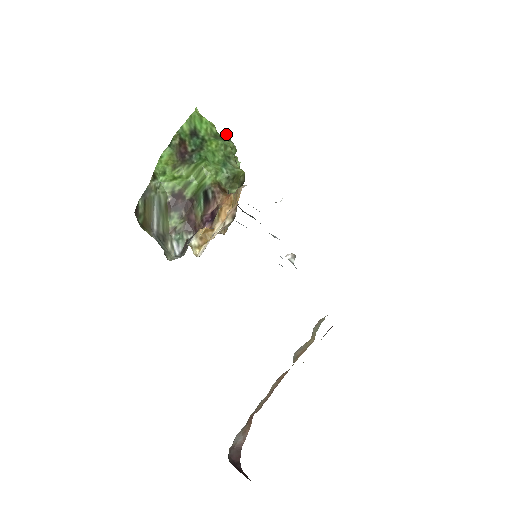
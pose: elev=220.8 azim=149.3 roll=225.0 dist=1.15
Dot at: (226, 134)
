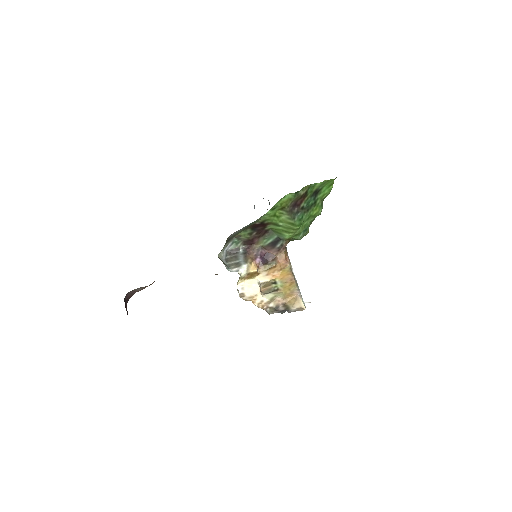
Dot at: occluded
